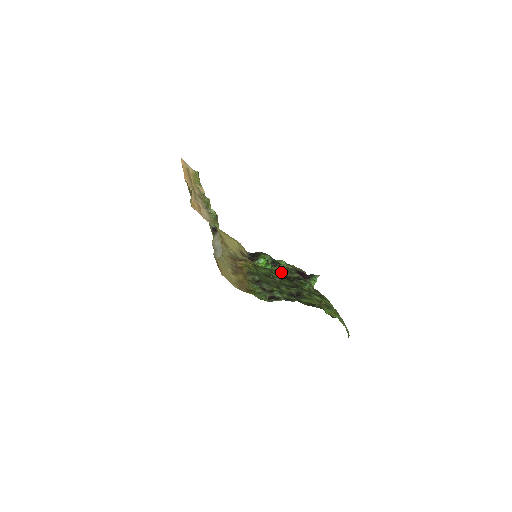
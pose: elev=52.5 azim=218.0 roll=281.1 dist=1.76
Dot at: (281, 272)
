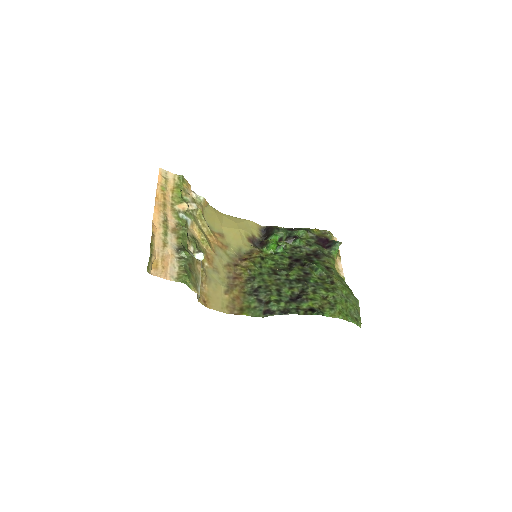
Dot at: (296, 249)
